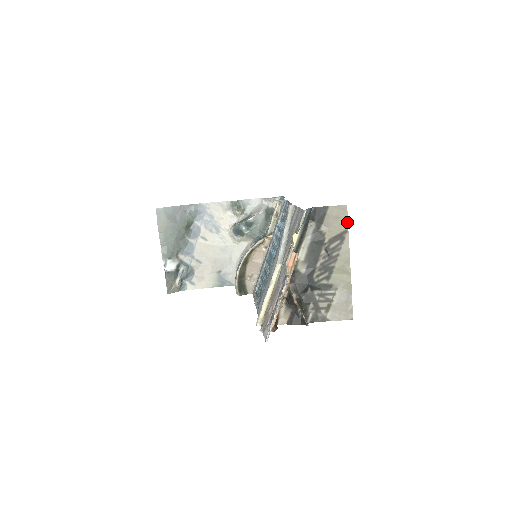
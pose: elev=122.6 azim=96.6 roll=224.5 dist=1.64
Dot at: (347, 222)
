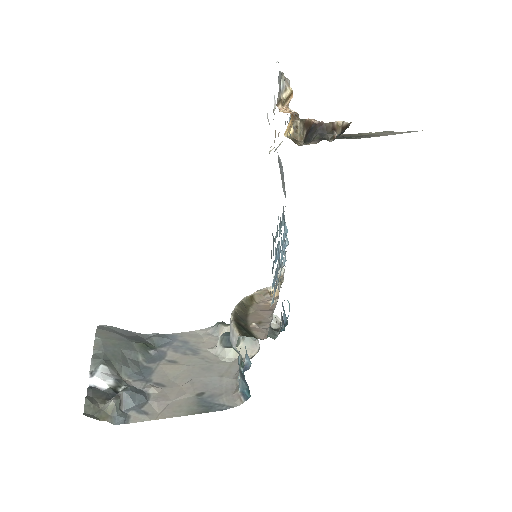
Dot at: occluded
